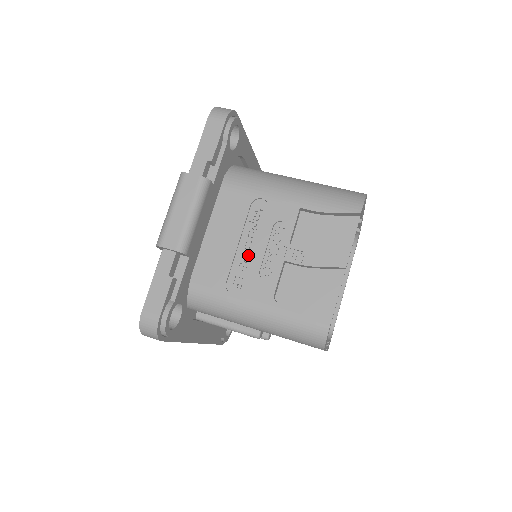
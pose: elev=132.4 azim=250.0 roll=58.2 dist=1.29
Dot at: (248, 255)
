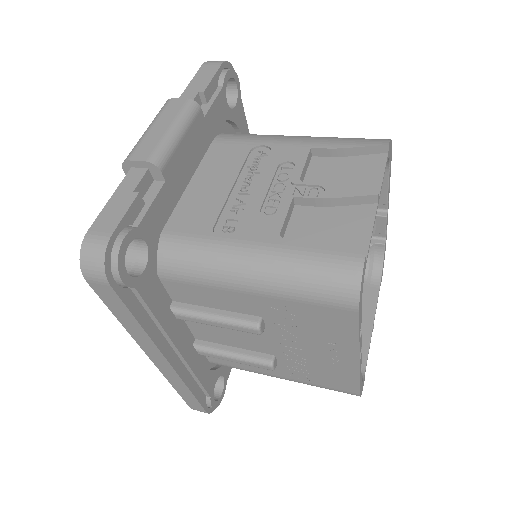
Dot at: (245, 198)
